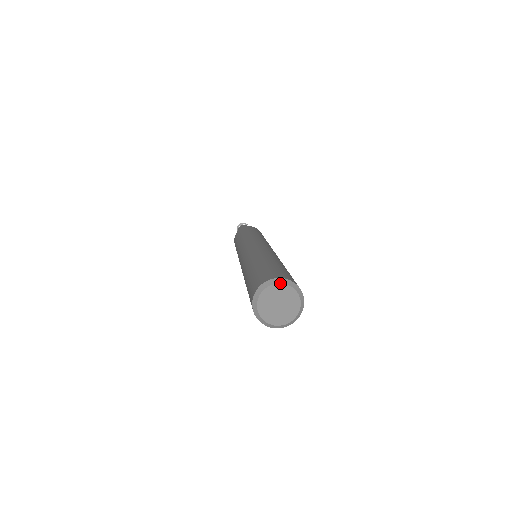
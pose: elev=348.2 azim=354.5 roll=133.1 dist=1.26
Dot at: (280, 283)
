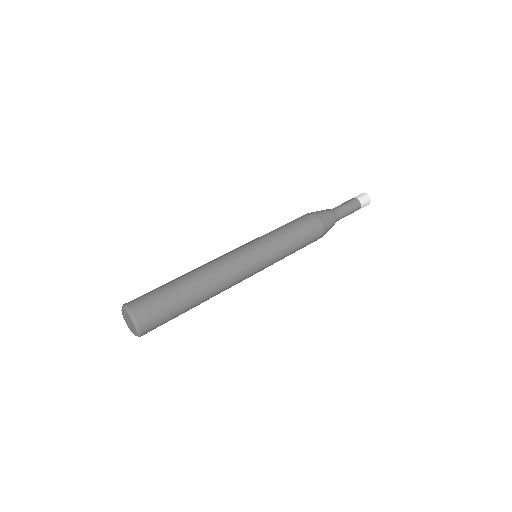
Dot at: (131, 319)
